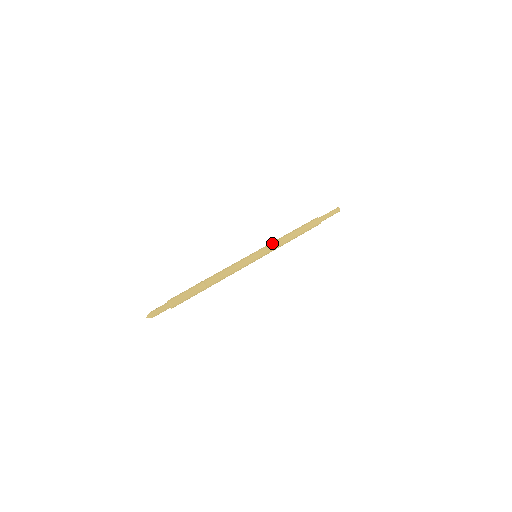
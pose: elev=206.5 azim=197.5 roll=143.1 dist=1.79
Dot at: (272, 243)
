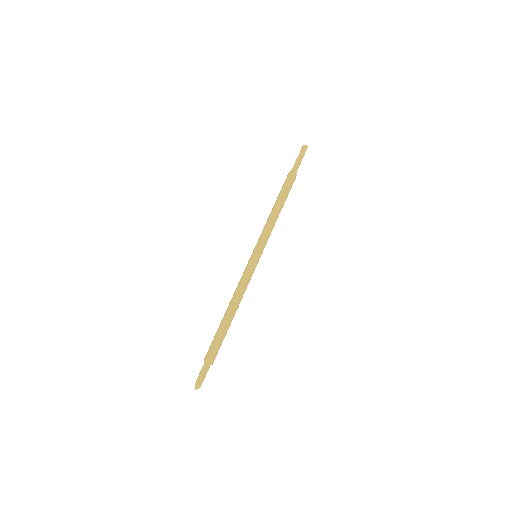
Dot at: (266, 233)
